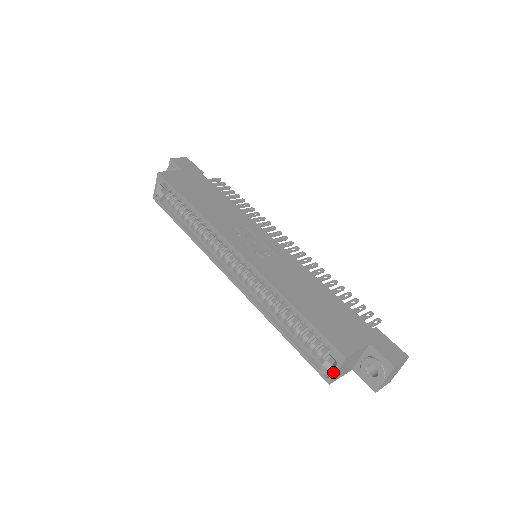
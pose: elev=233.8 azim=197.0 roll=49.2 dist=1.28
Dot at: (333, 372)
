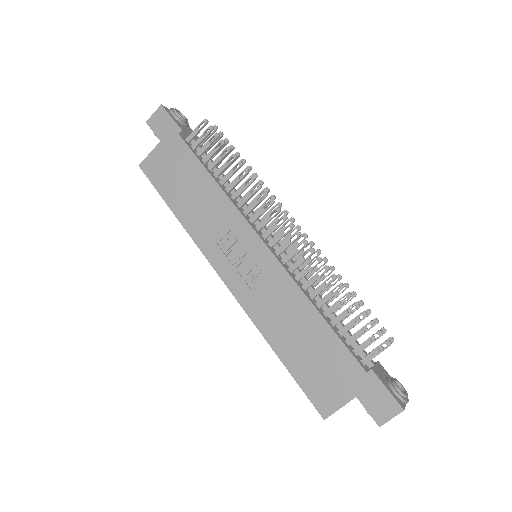
Dot at: occluded
